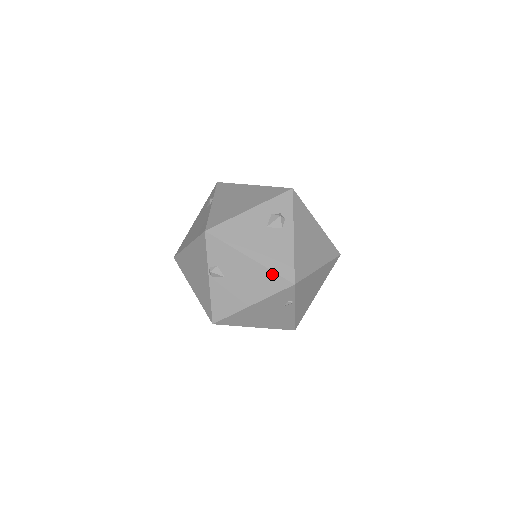
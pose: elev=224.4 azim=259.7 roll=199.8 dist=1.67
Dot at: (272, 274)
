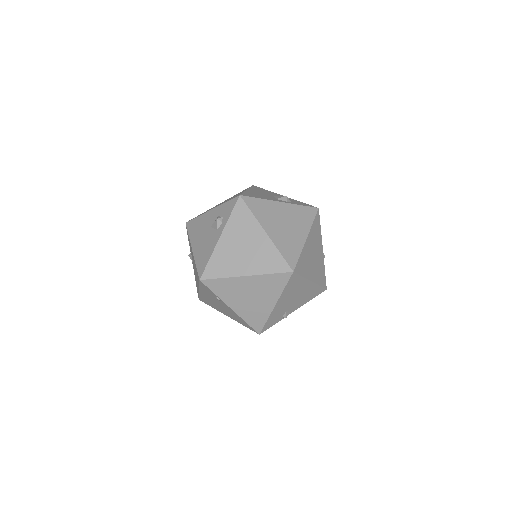
Dot at: (196, 267)
